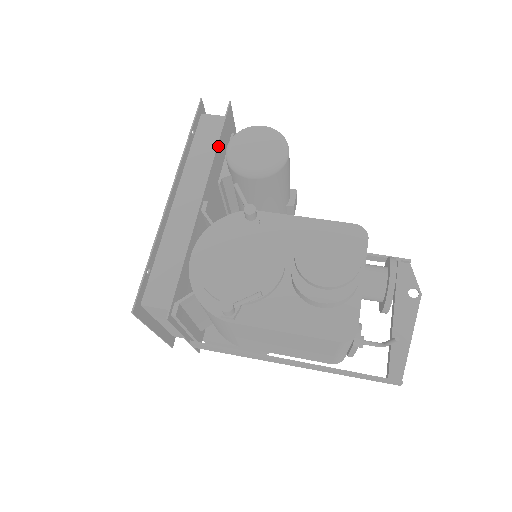
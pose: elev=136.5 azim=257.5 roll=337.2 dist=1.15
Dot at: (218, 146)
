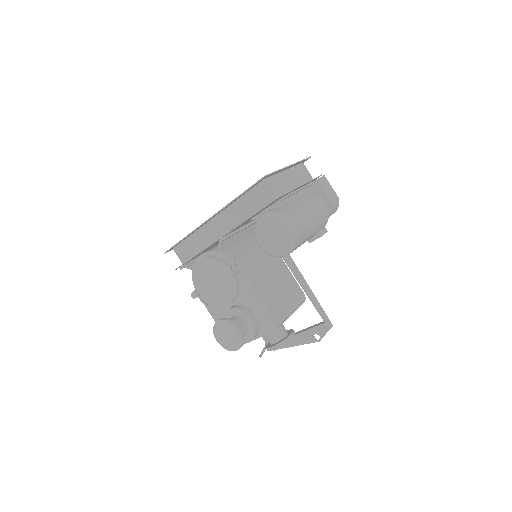
Dot at: occluded
